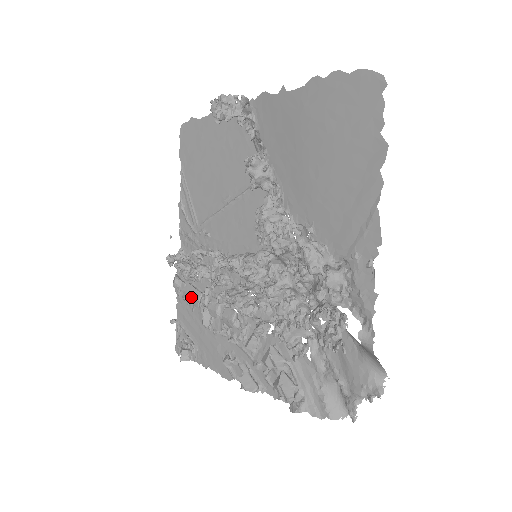
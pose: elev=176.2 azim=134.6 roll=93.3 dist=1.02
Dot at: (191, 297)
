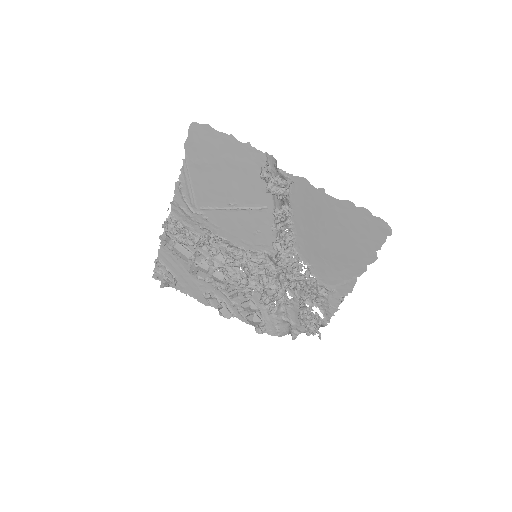
Dot at: (182, 254)
